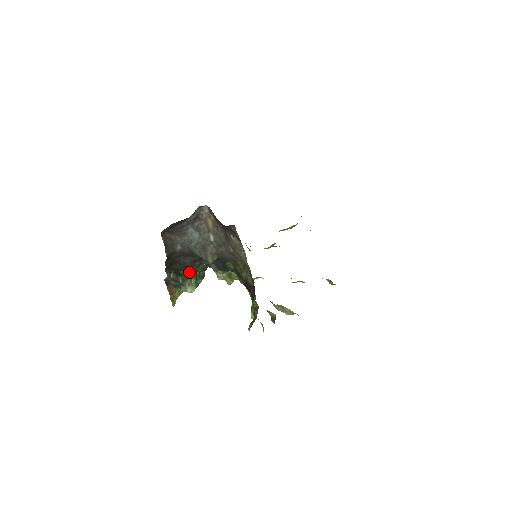
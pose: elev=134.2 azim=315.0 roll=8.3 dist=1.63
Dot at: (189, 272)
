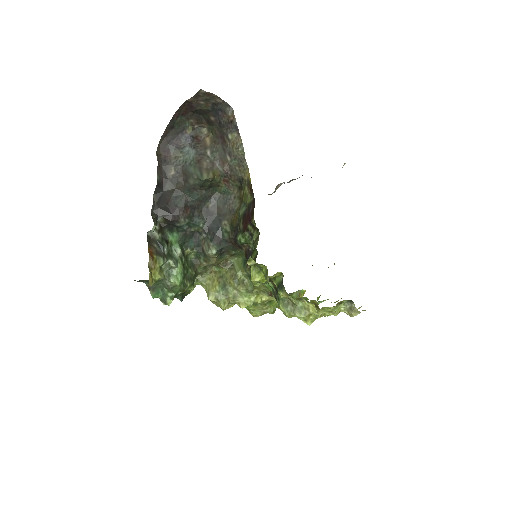
Dot at: (176, 250)
